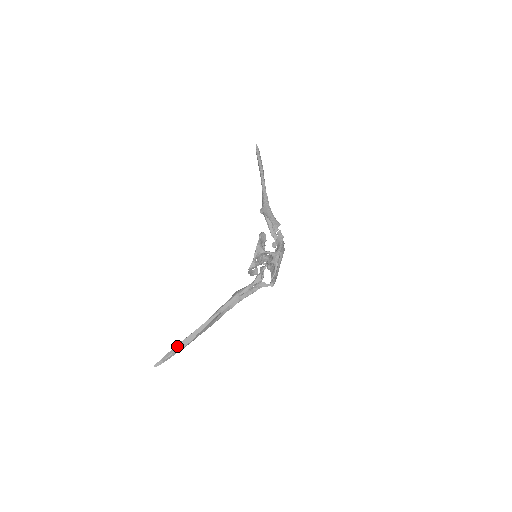
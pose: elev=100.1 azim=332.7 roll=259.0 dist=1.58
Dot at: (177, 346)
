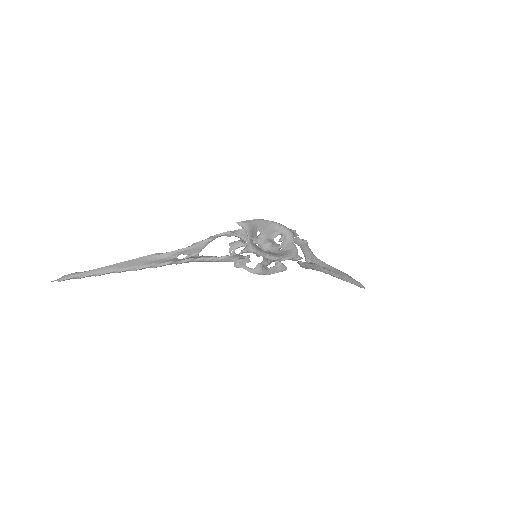
Dot at: (89, 271)
